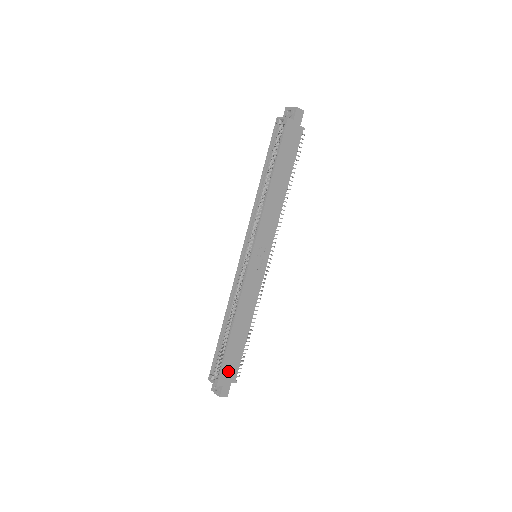
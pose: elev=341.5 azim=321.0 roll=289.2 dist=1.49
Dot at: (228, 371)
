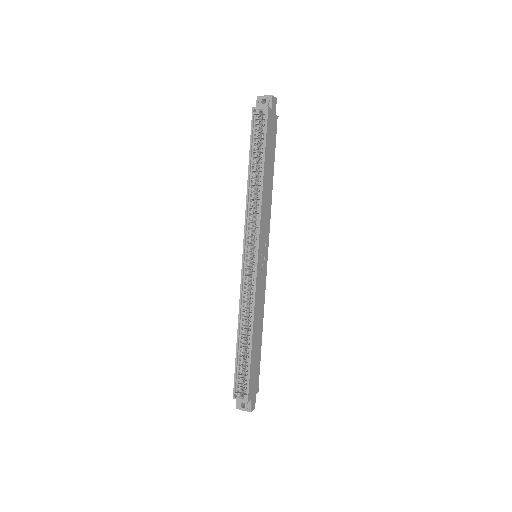
Dot at: (253, 382)
